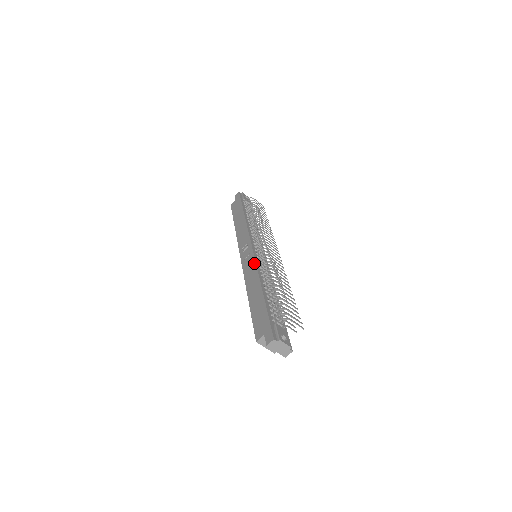
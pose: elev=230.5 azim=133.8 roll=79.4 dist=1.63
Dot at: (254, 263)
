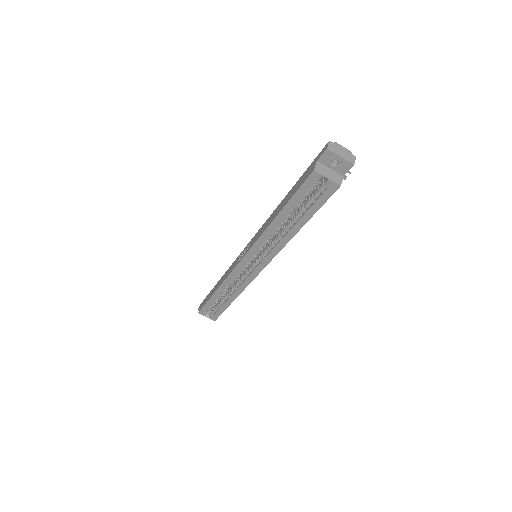
Dot at: (259, 229)
